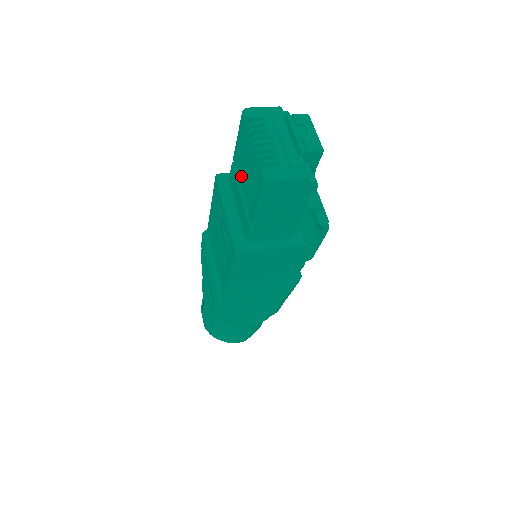
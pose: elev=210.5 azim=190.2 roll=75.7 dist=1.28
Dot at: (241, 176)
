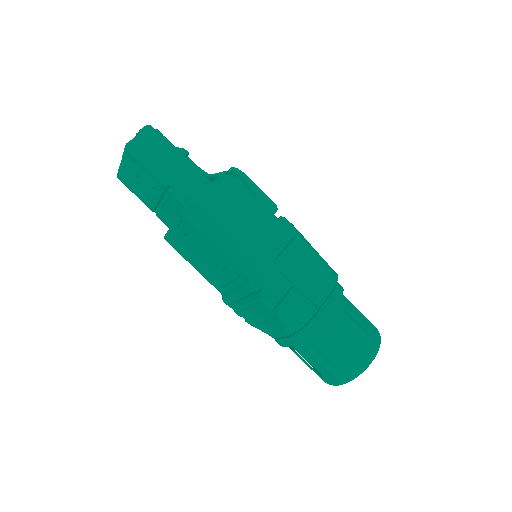
Dot at: (153, 199)
